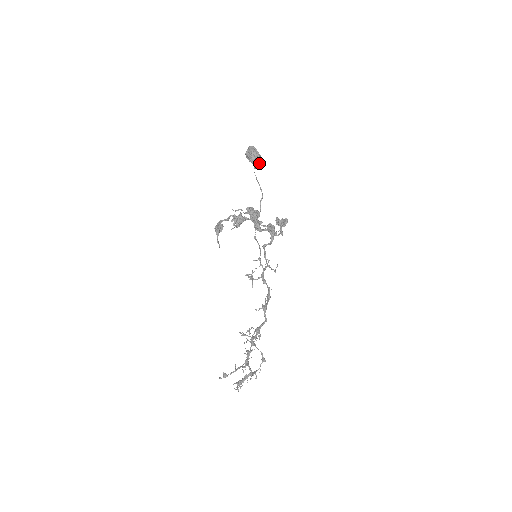
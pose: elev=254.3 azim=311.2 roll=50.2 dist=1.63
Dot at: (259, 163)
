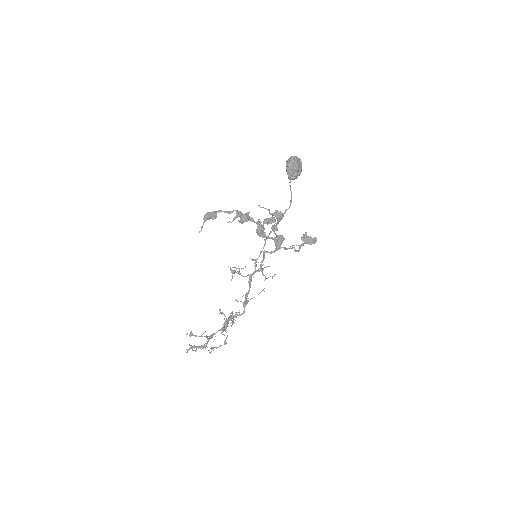
Dot at: (294, 176)
